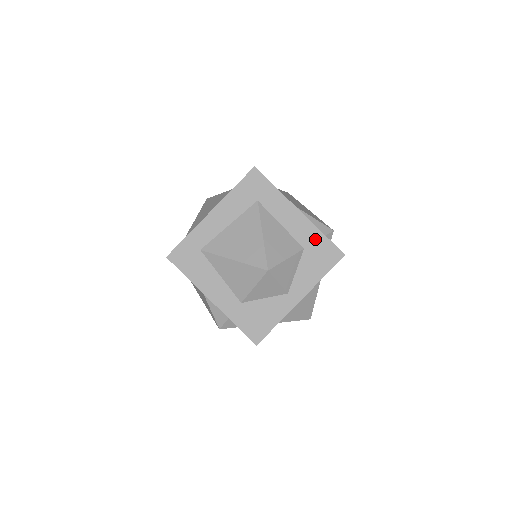
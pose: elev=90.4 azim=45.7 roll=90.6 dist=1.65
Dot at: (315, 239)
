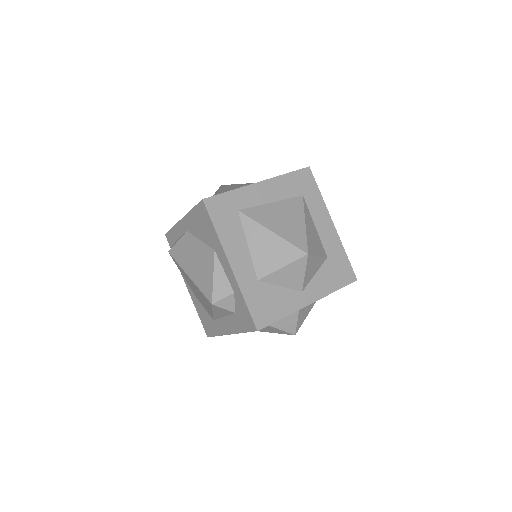
Dot at: (338, 254)
